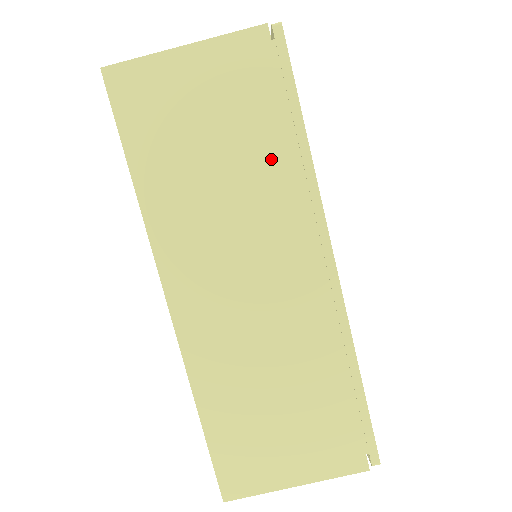
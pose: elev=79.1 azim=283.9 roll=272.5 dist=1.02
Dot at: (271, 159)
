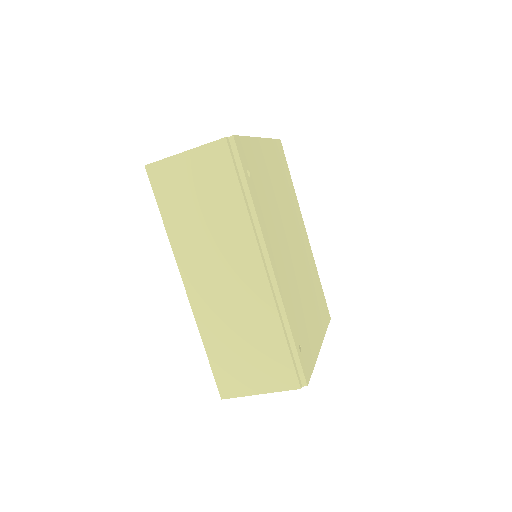
Dot at: (233, 211)
